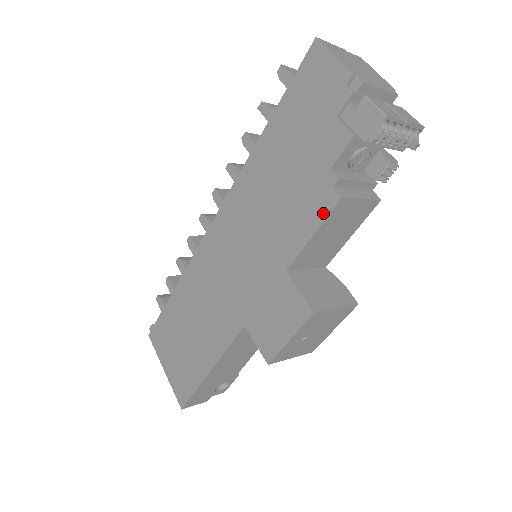
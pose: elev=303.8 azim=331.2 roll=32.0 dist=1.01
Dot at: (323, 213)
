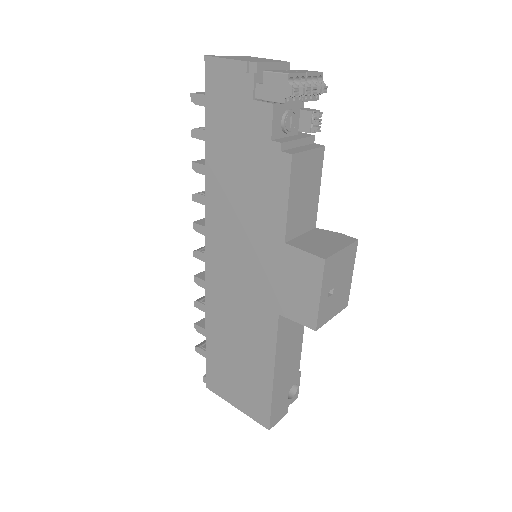
Dot at: (285, 177)
